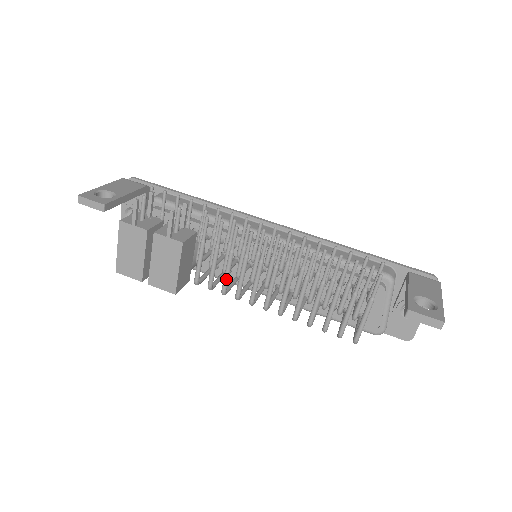
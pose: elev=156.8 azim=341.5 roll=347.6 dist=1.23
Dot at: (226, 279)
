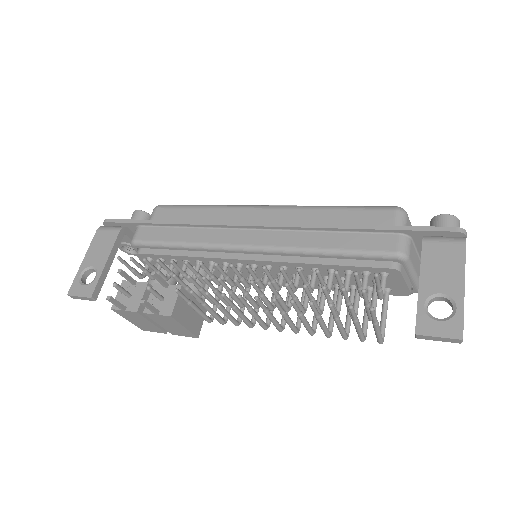
Dot at: (230, 320)
